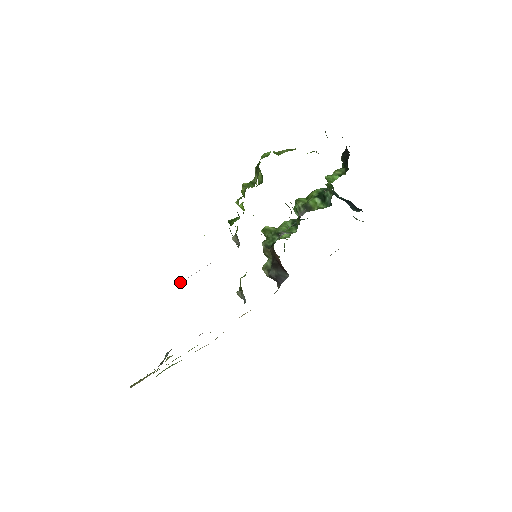
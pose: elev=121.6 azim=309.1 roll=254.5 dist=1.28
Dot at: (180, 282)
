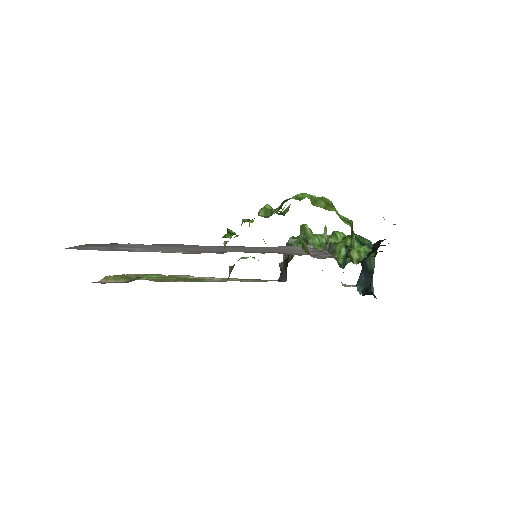
Dot at: (155, 251)
